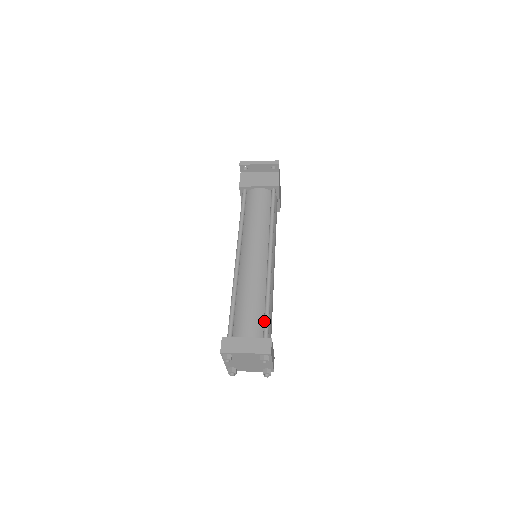
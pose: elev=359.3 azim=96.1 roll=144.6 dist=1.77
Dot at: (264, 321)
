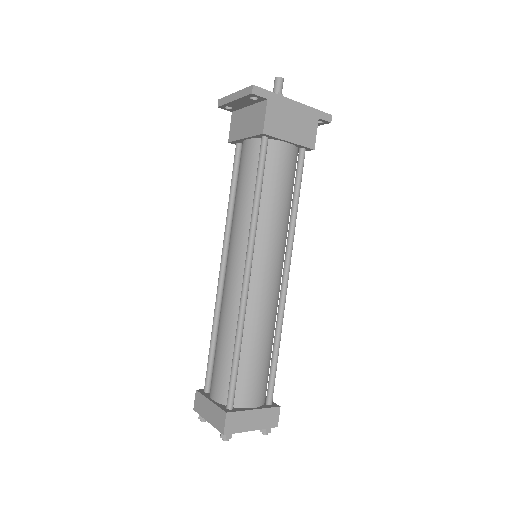
Dot at: (229, 380)
